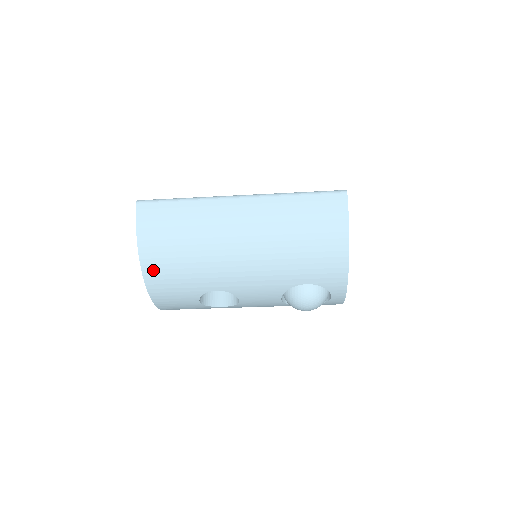
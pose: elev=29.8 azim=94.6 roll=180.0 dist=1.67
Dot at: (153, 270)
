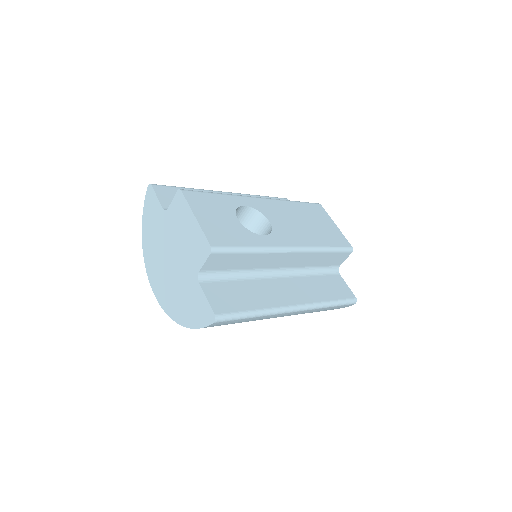
Dot at: occluded
